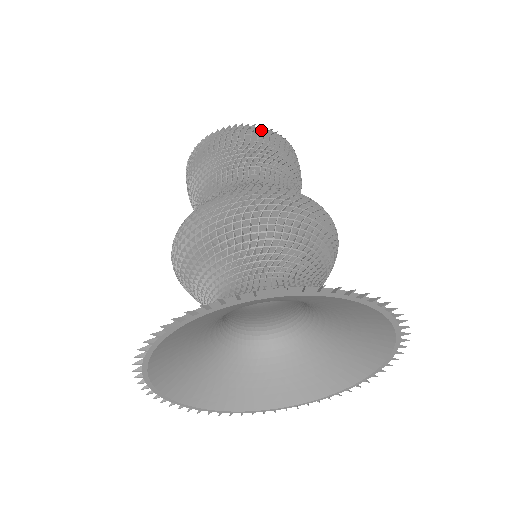
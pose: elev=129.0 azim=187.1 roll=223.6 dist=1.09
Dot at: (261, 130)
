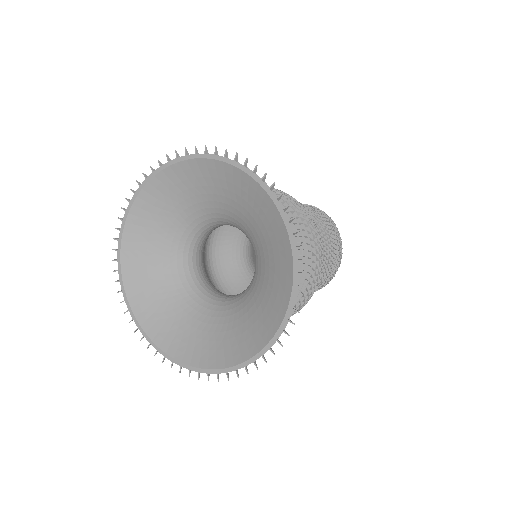
Dot at: occluded
